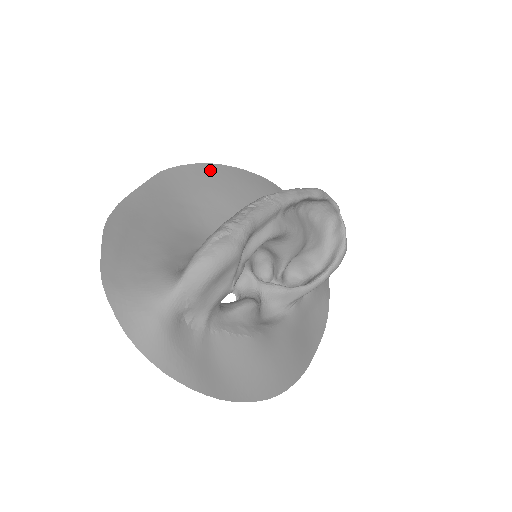
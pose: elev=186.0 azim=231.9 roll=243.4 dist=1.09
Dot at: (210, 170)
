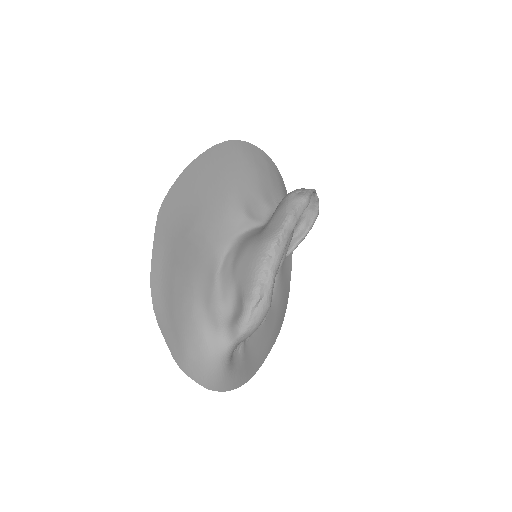
Dot at: (191, 174)
